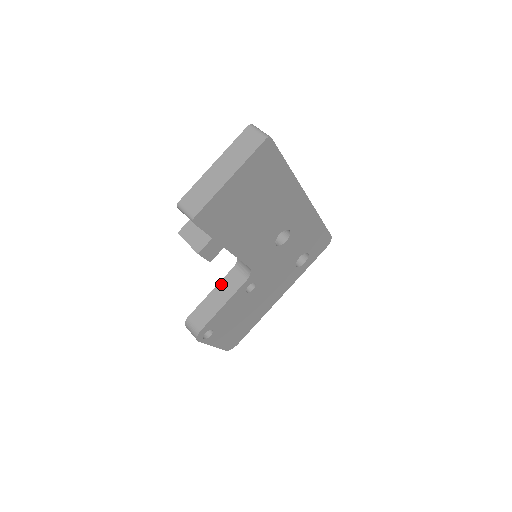
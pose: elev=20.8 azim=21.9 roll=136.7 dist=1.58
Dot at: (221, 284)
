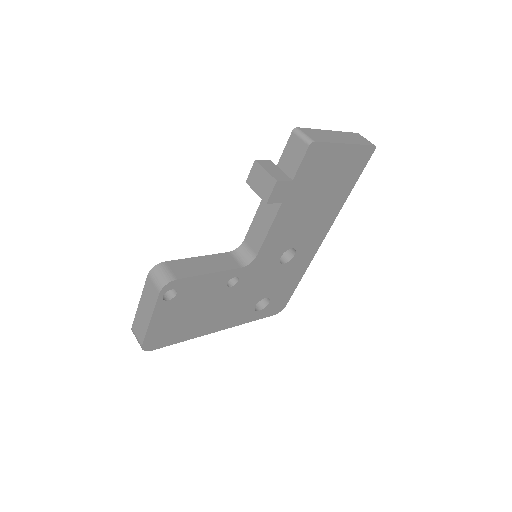
Dot at: (213, 256)
